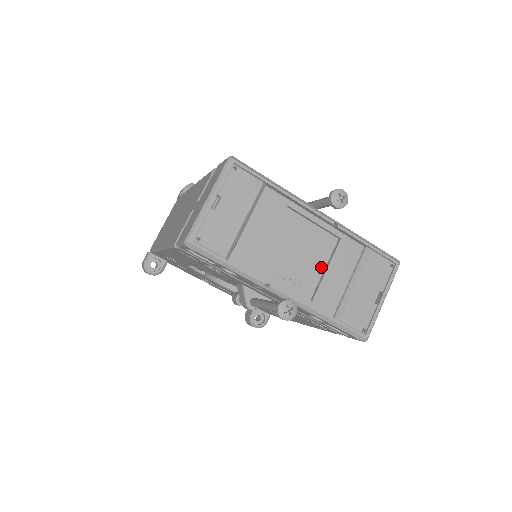
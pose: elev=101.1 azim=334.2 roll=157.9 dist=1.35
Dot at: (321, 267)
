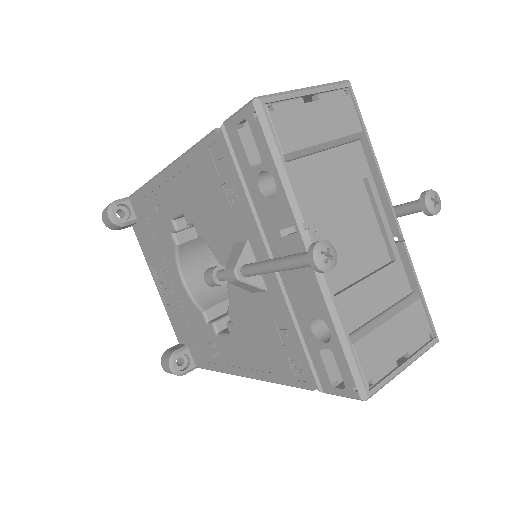
Dot at: (360, 272)
